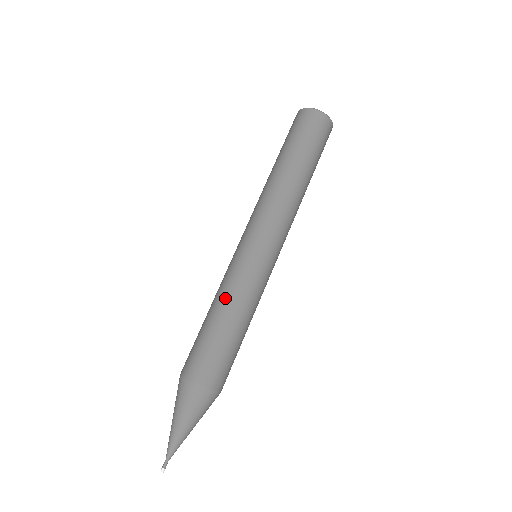
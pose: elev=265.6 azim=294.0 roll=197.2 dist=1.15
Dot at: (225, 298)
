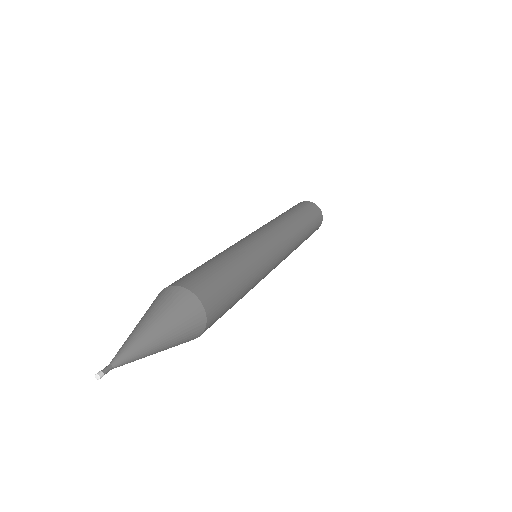
Dot at: (245, 258)
